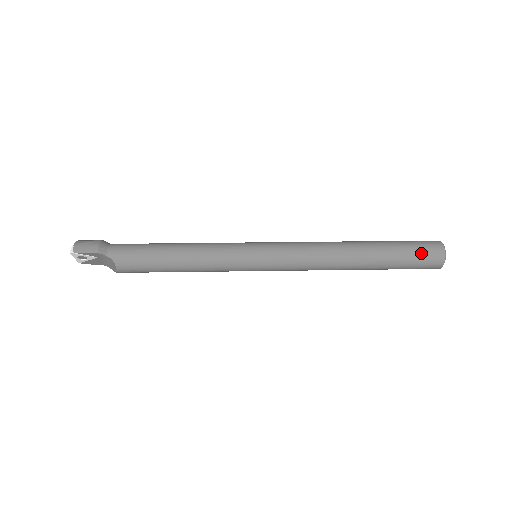
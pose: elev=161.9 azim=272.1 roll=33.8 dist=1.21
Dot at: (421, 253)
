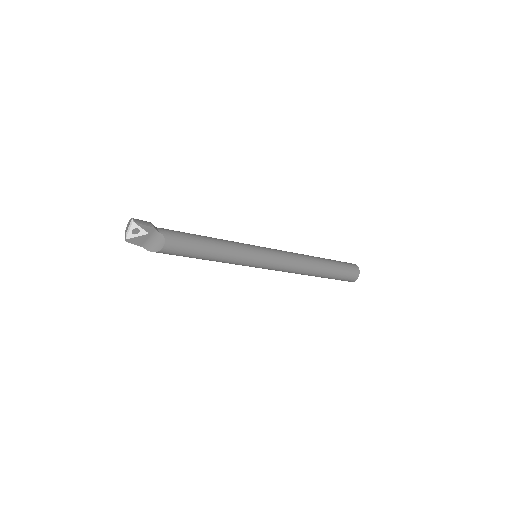
Dot at: (348, 266)
